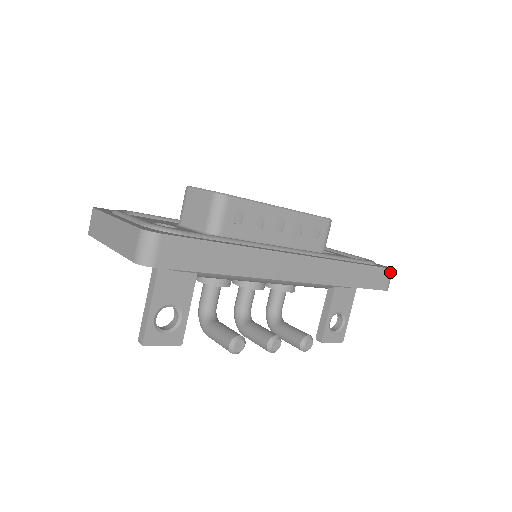
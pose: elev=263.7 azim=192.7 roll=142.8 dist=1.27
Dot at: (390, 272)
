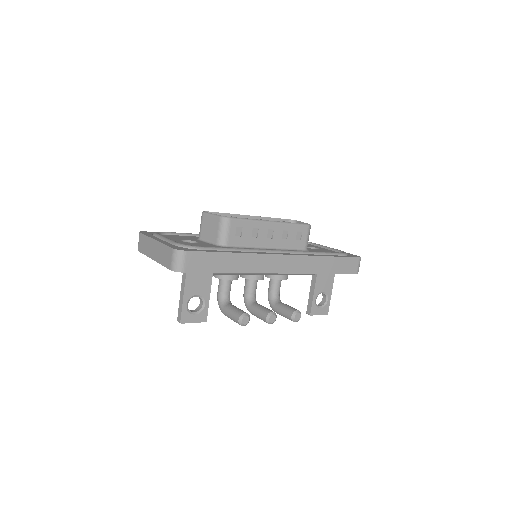
Dot at: (358, 260)
